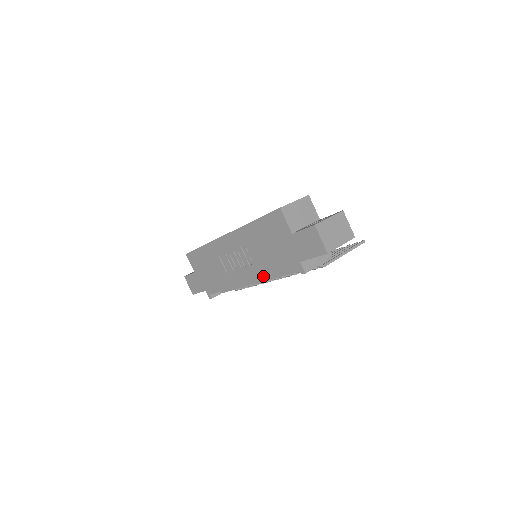
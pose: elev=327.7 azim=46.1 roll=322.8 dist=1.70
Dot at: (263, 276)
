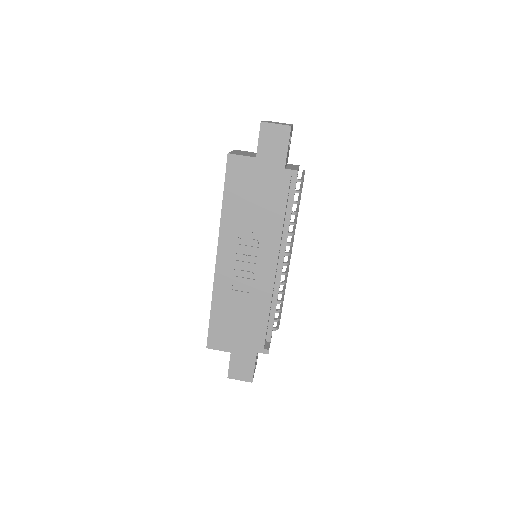
Dot at: (278, 236)
